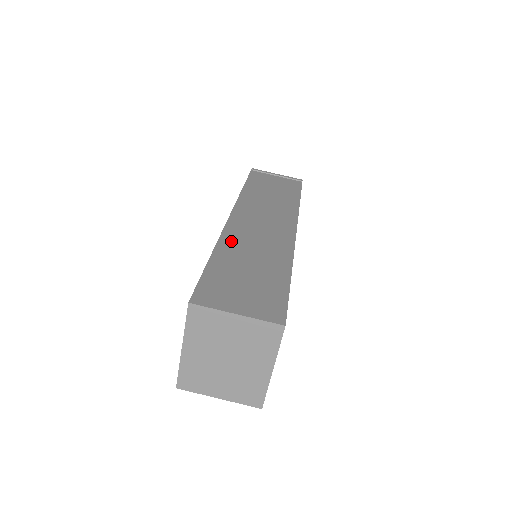
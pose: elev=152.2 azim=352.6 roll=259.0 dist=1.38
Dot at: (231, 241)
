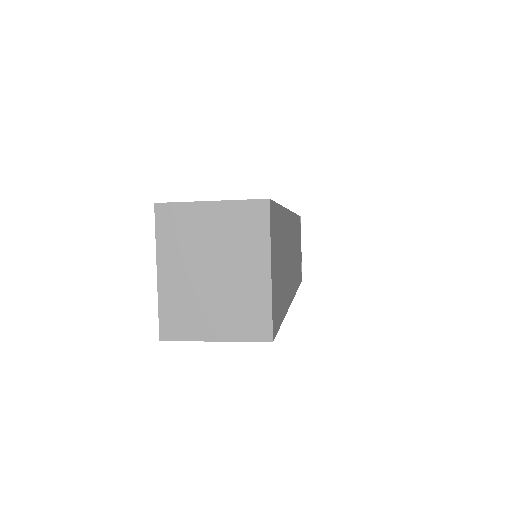
Dot at: occluded
